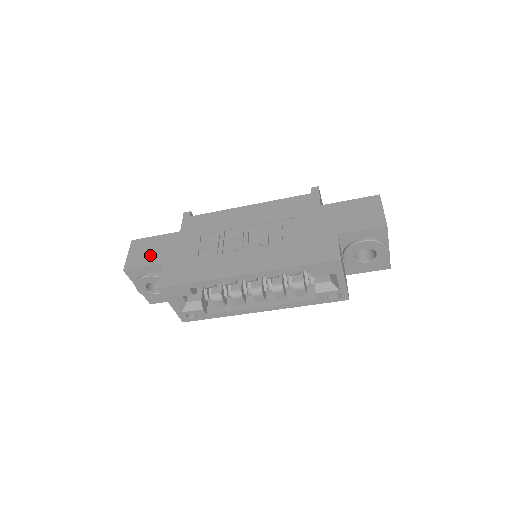
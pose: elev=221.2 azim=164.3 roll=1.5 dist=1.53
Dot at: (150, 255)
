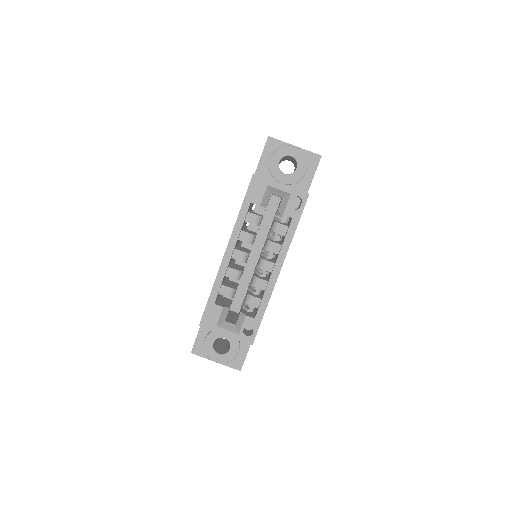
Dot at: occluded
